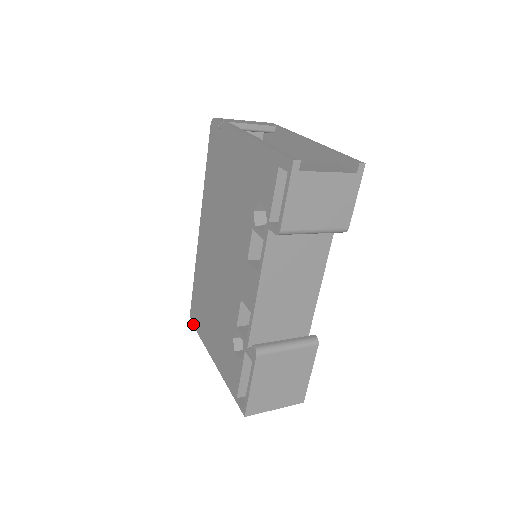
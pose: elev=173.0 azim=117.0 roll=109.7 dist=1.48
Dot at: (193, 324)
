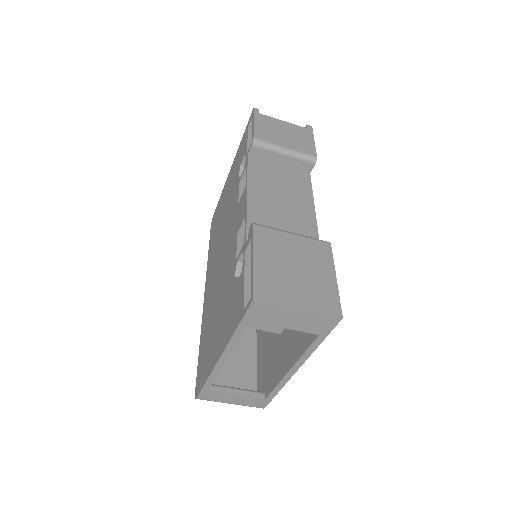
Dot at: (197, 393)
